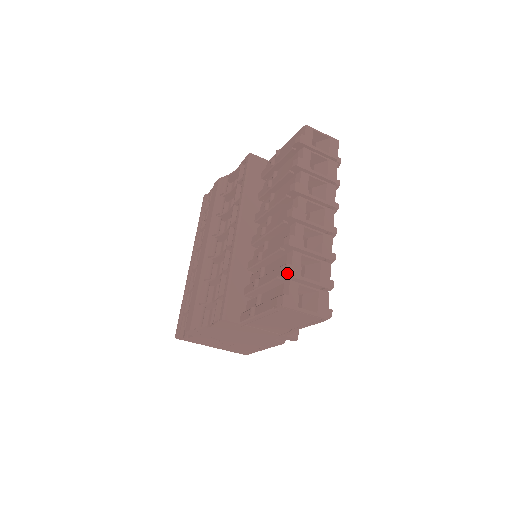
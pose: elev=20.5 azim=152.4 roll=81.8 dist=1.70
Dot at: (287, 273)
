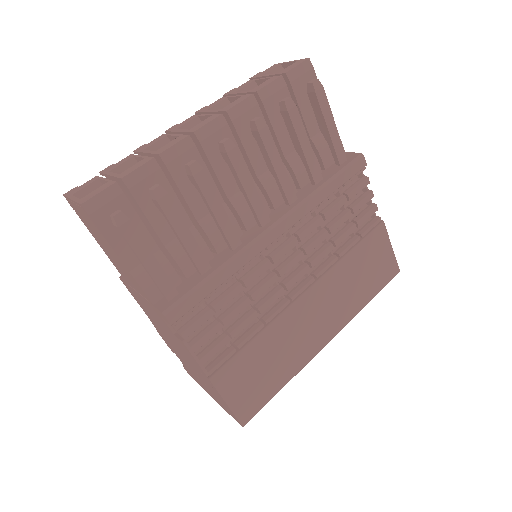
Dot at: (102, 171)
